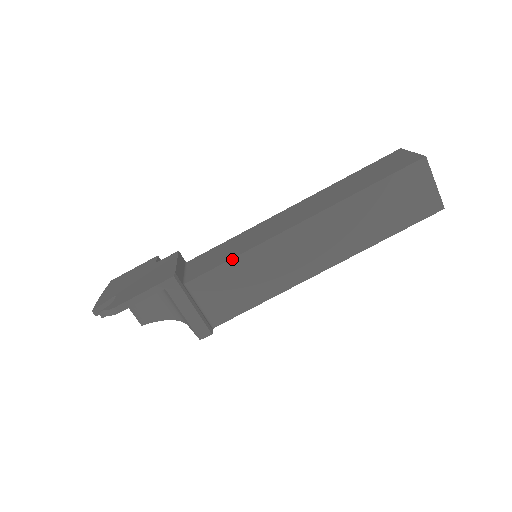
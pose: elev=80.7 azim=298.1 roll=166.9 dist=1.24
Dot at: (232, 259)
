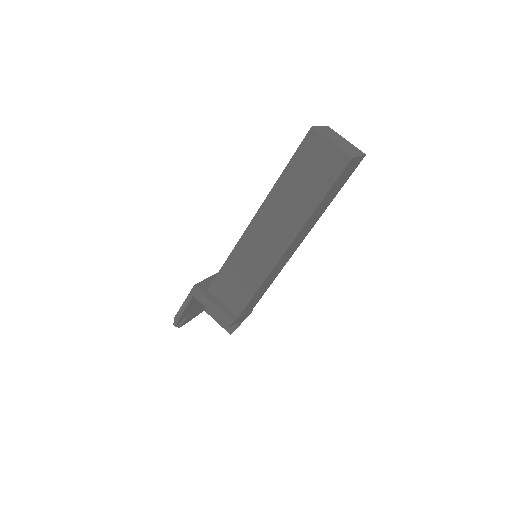
Dot at: (225, 262)
